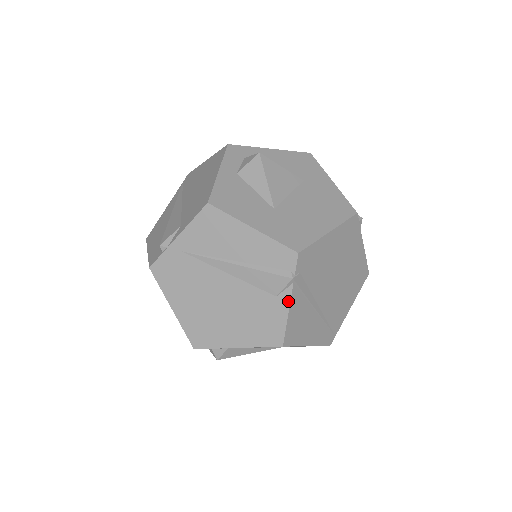
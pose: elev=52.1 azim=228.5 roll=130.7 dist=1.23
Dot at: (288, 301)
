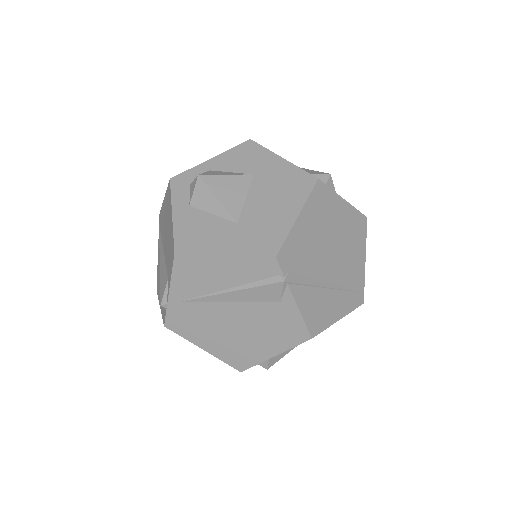
Dot at: (292, 301)
